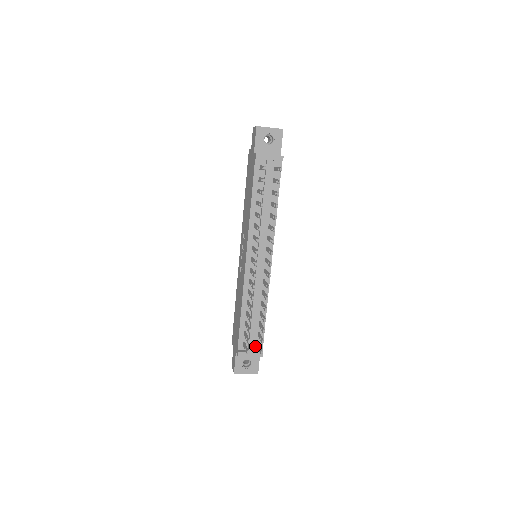
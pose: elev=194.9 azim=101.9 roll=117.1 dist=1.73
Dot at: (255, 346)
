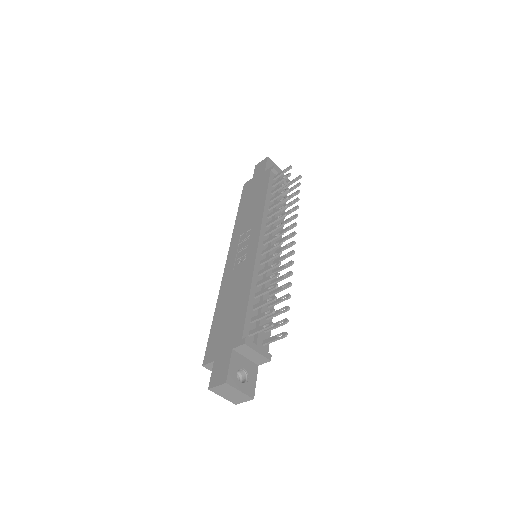
Dot at: occluded
